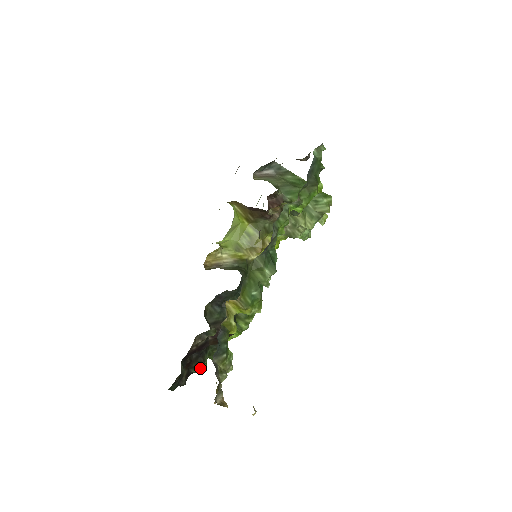
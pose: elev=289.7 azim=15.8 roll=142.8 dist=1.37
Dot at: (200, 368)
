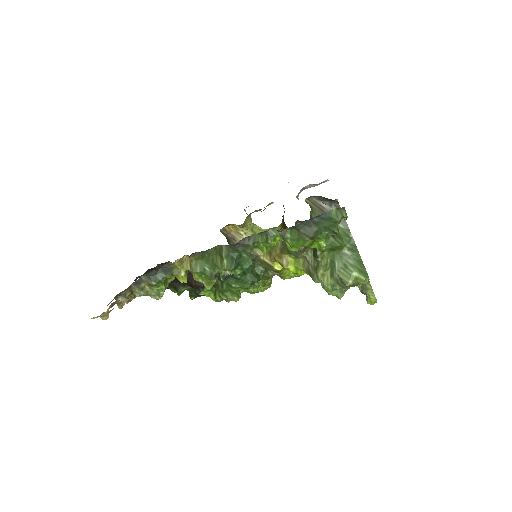
Dot at: (176, 291)
